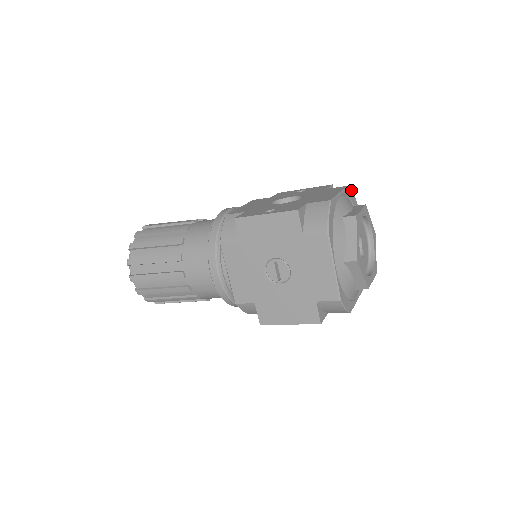
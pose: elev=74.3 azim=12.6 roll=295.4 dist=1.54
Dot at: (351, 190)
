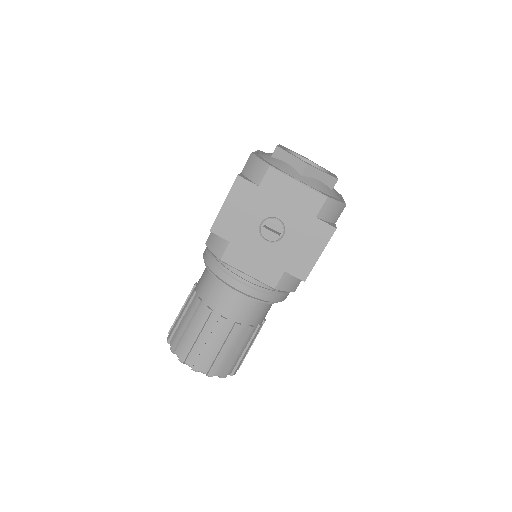
Dot at: occluded
